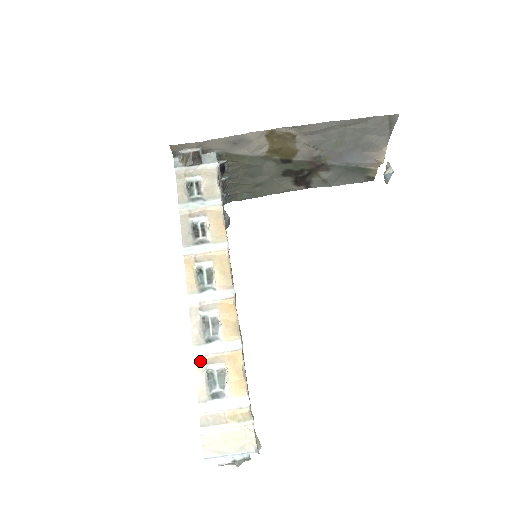
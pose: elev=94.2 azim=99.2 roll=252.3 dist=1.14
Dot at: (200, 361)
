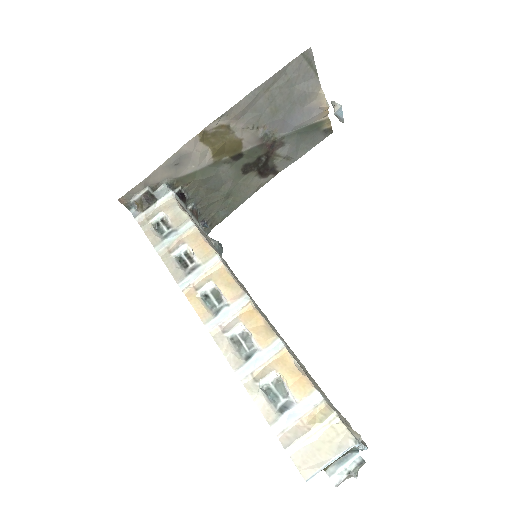
Dot at: (250, 382)
